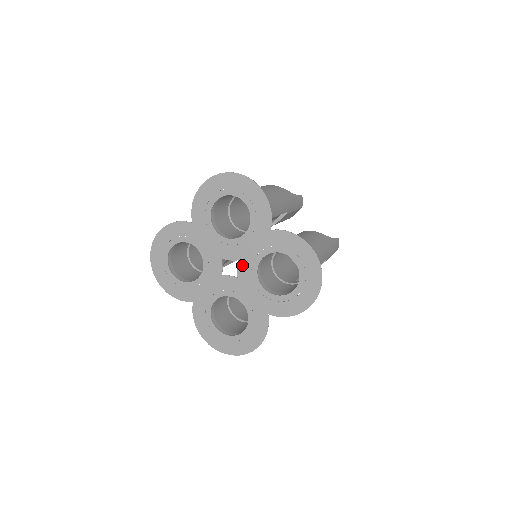
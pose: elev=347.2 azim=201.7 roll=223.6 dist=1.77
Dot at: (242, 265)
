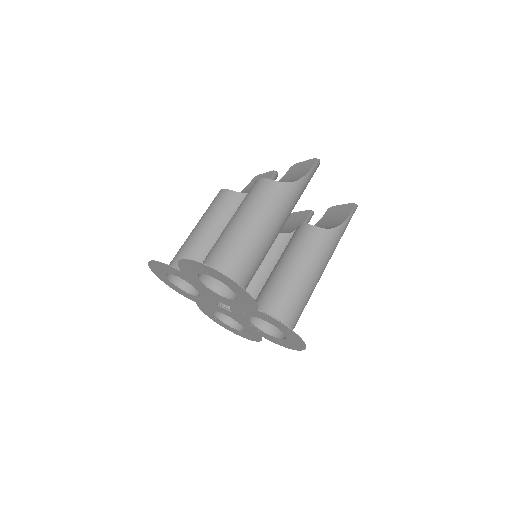
Dot at: (234, 310)
